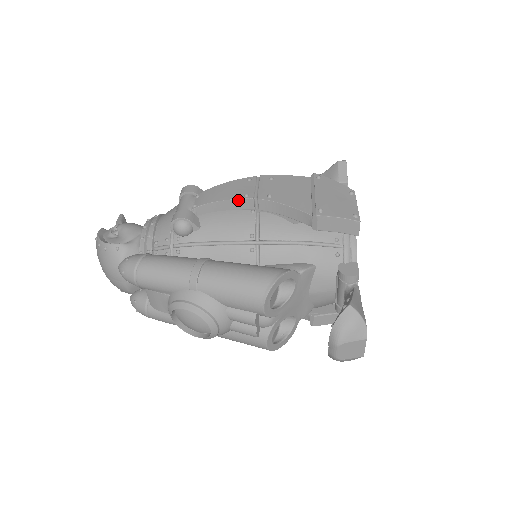
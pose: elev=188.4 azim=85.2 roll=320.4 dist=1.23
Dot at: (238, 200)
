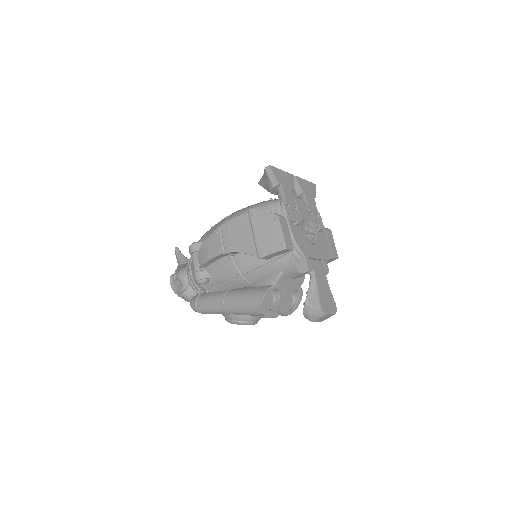
Dot at: (217, 256)
